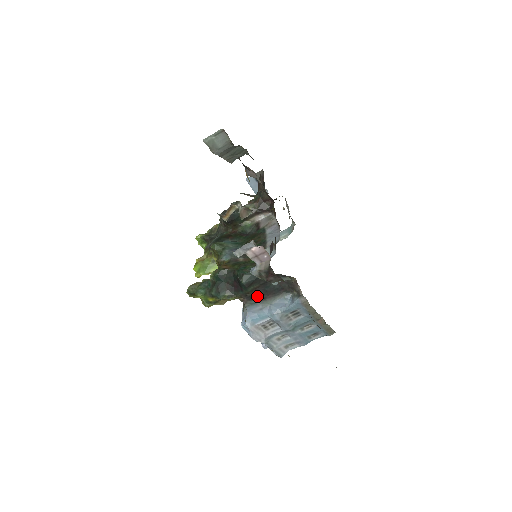
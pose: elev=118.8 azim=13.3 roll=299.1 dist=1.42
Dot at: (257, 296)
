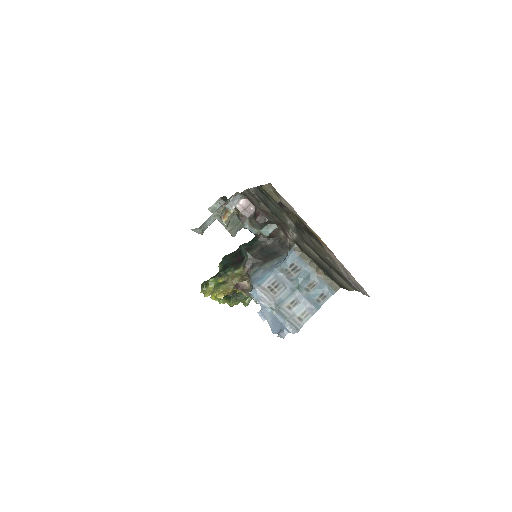
Dot at: (258, 262)
